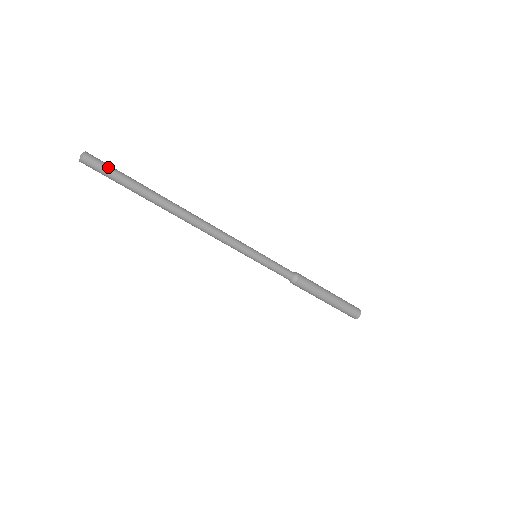
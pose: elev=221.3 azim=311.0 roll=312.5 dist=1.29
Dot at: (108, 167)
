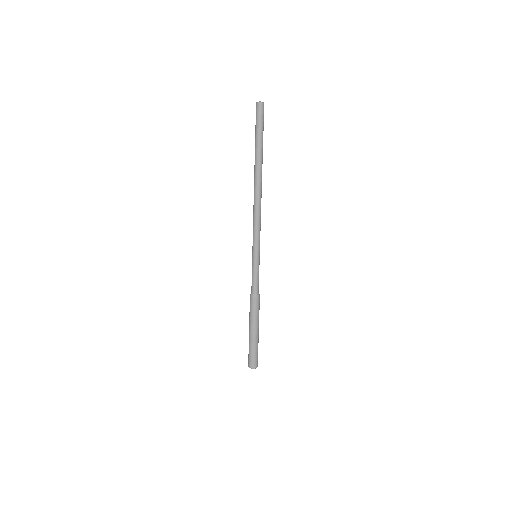
Dot at: occluded
